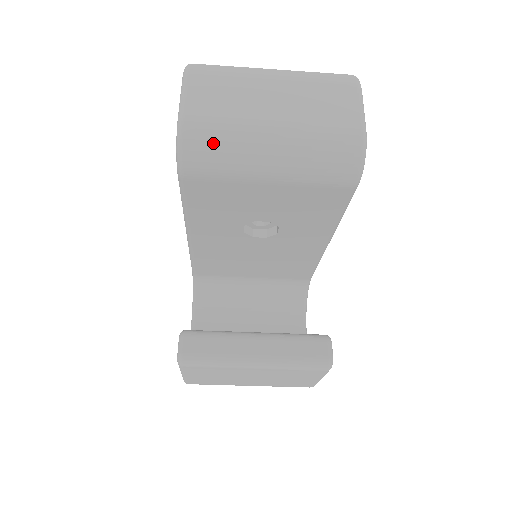
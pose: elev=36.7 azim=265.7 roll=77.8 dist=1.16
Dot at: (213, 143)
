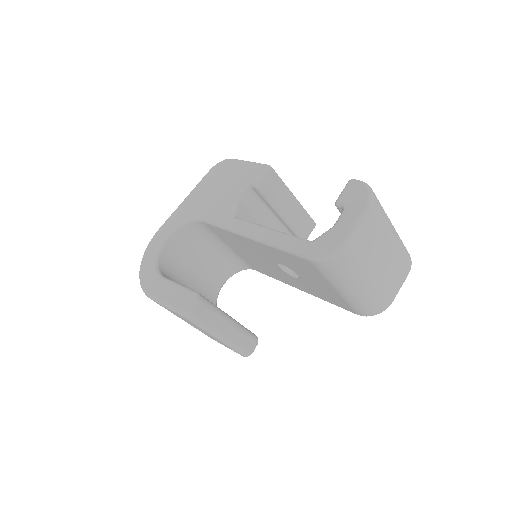
Dot at: (345, 267)
